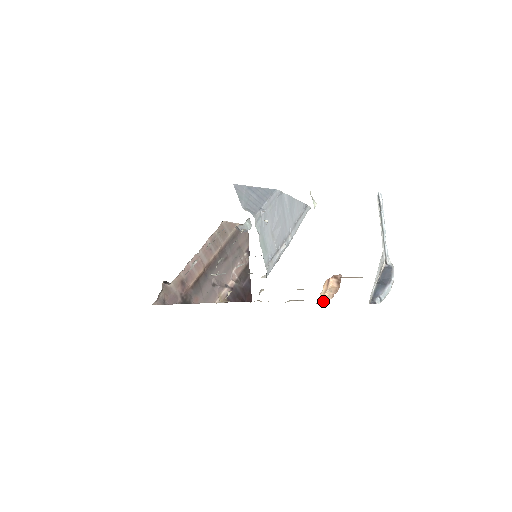
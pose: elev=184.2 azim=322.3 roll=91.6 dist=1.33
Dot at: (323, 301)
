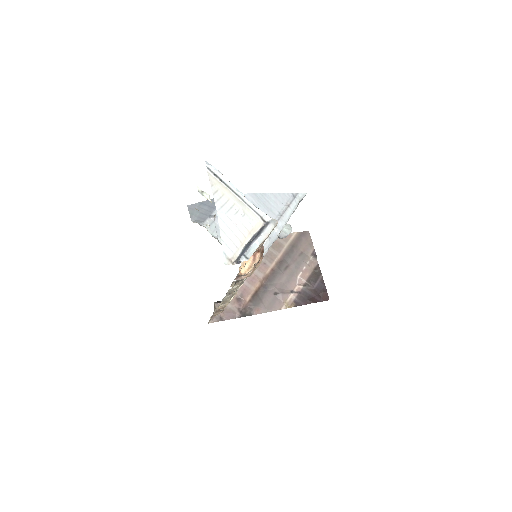
Dot at: (246, 276)
